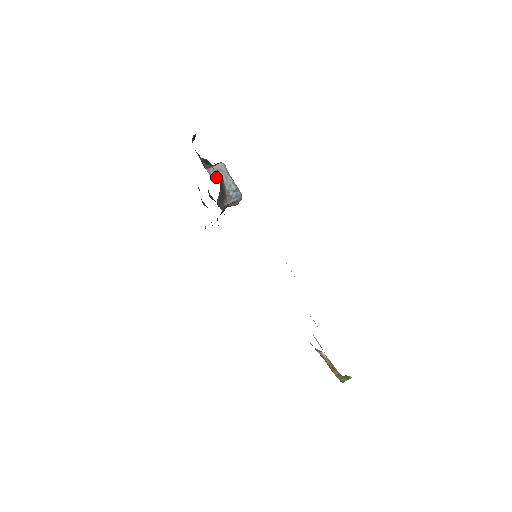
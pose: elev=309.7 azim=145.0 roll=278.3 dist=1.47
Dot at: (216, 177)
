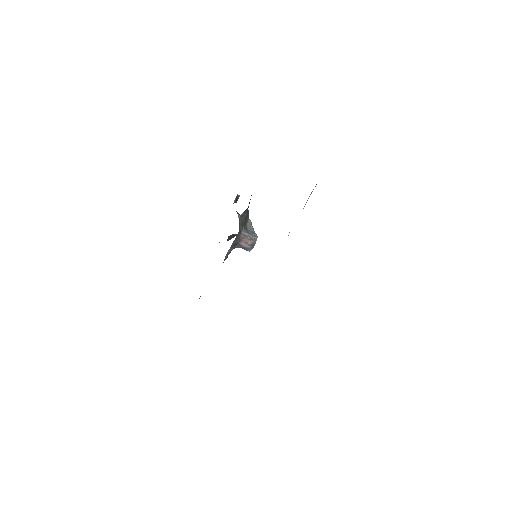
Dot at: occluded
